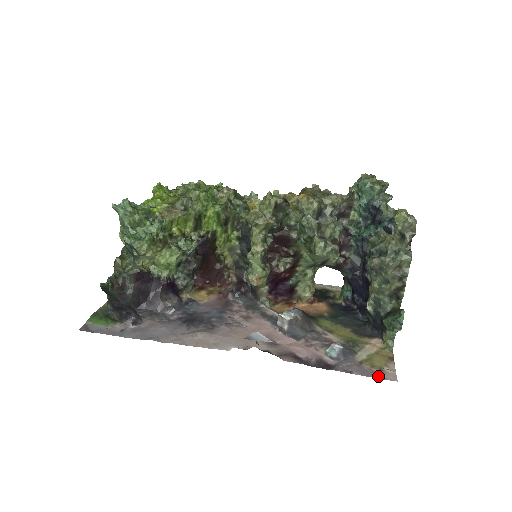
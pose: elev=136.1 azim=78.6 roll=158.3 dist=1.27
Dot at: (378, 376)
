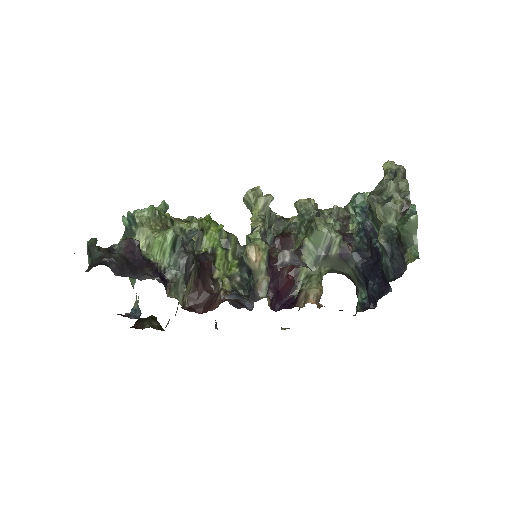
Dot at: occluded
